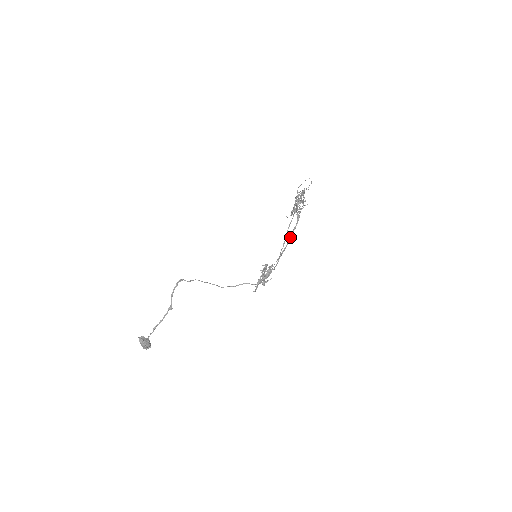
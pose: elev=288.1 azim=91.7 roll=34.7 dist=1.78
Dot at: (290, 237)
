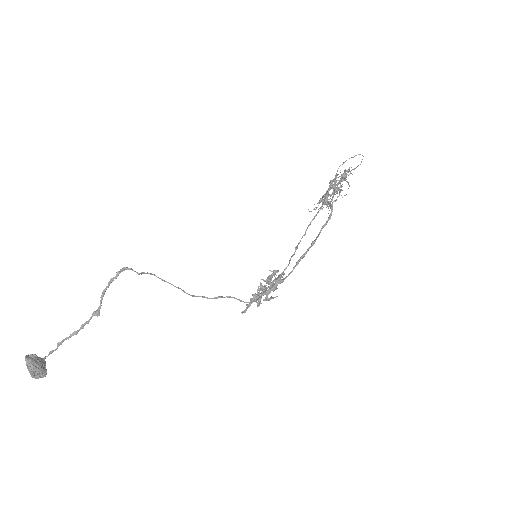
Dot at: (316, 237)
